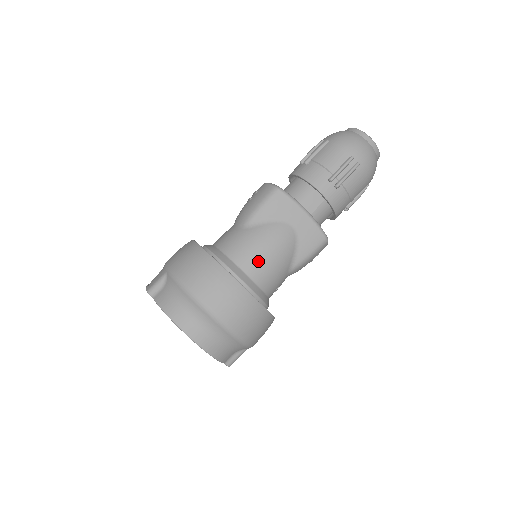
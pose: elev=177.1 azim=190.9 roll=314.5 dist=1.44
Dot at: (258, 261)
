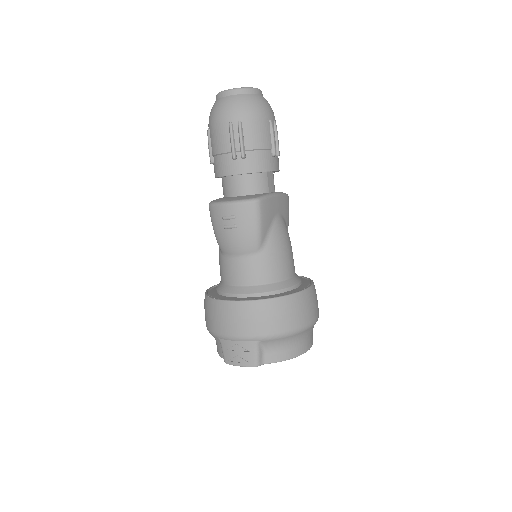
Dot at: (290, 261)
